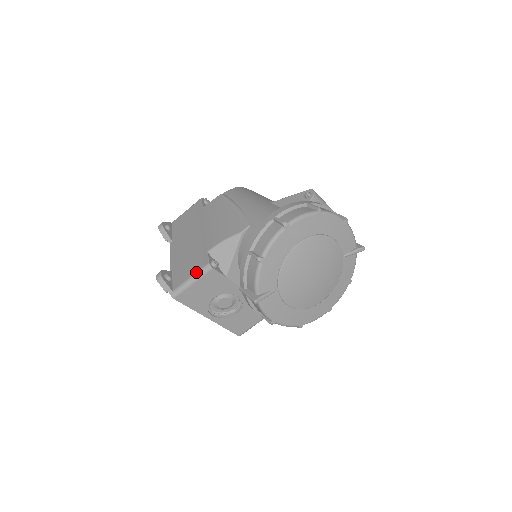
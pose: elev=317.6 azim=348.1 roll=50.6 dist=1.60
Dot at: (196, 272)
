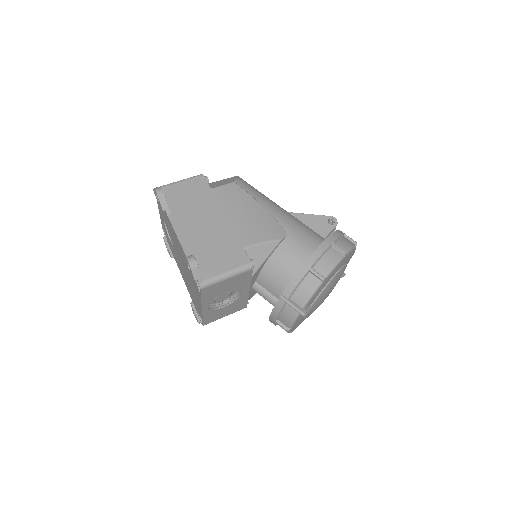
Dot at: (235, 268)
